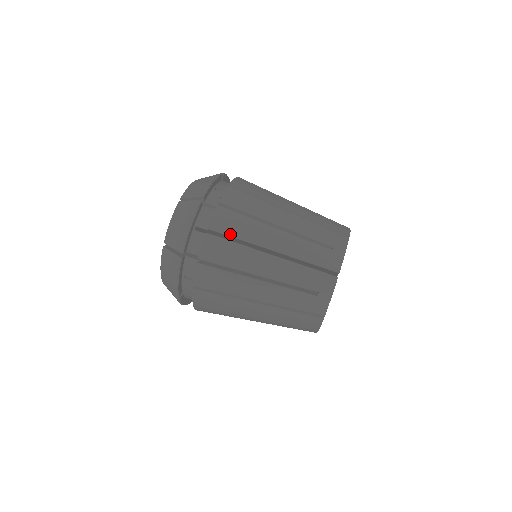
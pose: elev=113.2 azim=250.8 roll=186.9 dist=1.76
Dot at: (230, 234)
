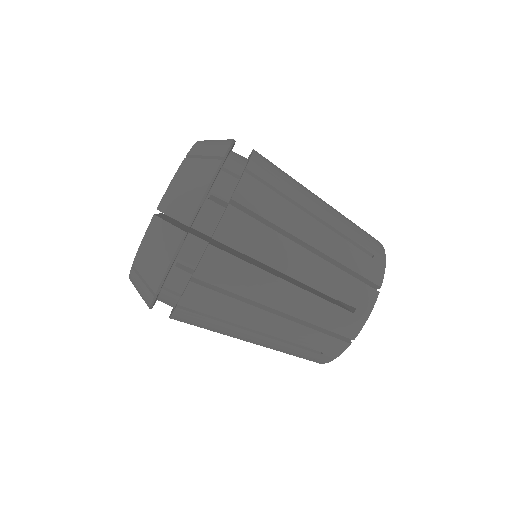
Dot at: (260, 212)
